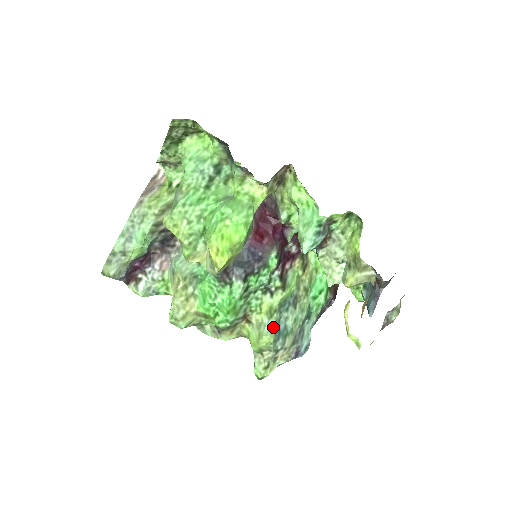
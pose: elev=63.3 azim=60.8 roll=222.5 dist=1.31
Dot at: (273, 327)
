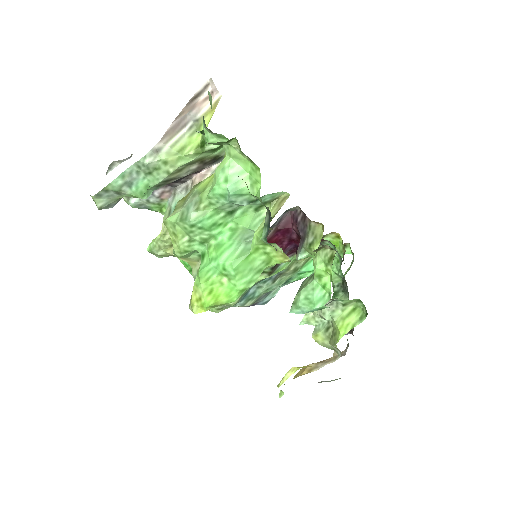
Dot at: (241, 295)
